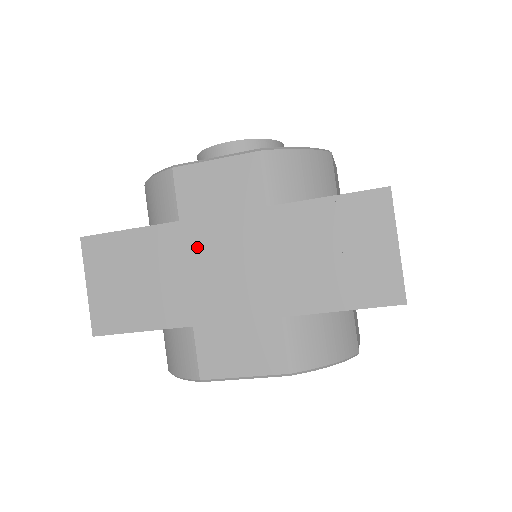
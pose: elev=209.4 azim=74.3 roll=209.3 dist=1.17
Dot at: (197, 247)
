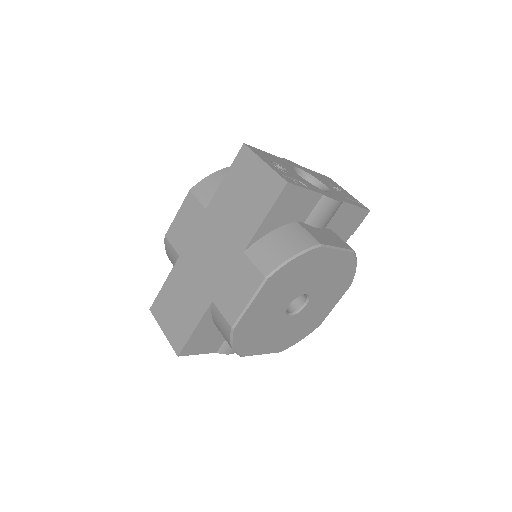
Dot at: (192, 260)
